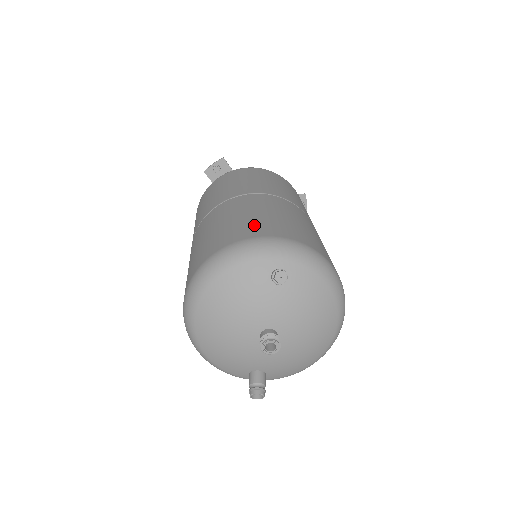
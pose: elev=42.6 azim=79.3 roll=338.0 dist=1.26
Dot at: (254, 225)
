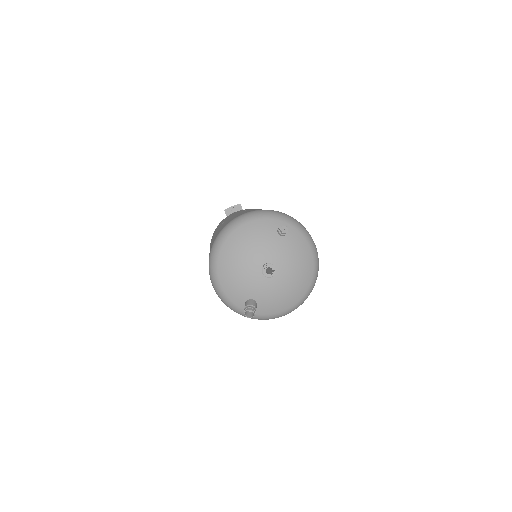
Dot at: occluded
